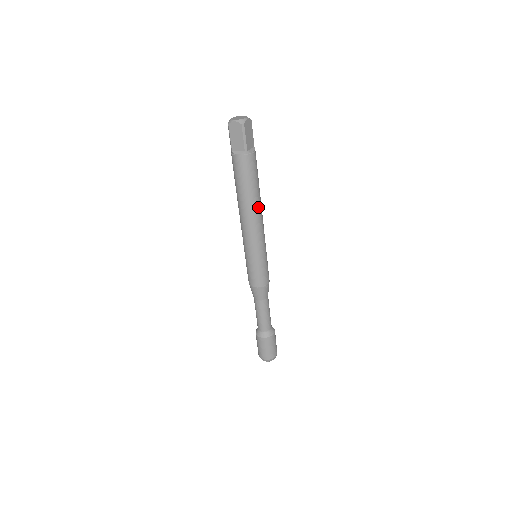
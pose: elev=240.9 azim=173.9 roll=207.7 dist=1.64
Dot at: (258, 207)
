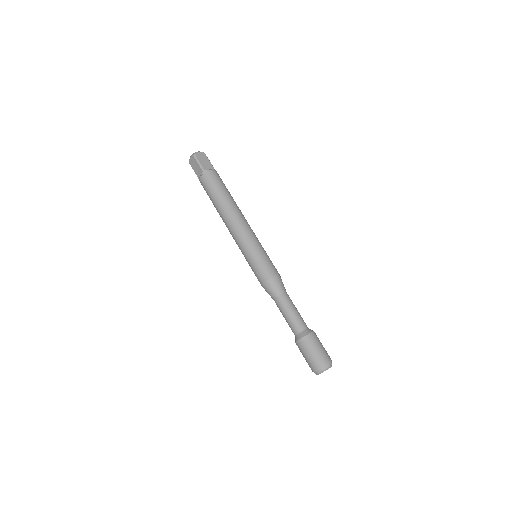
Dot at: (232, 208)
